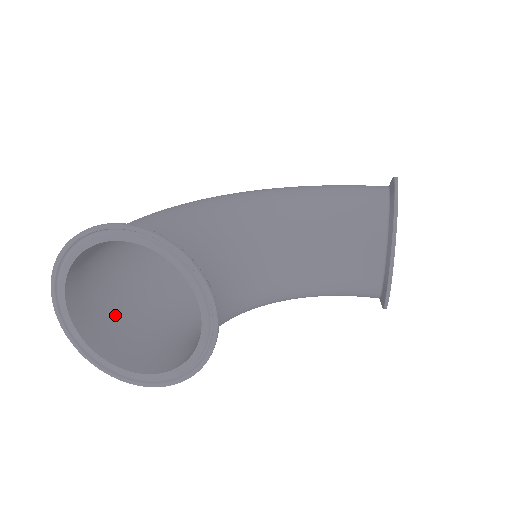
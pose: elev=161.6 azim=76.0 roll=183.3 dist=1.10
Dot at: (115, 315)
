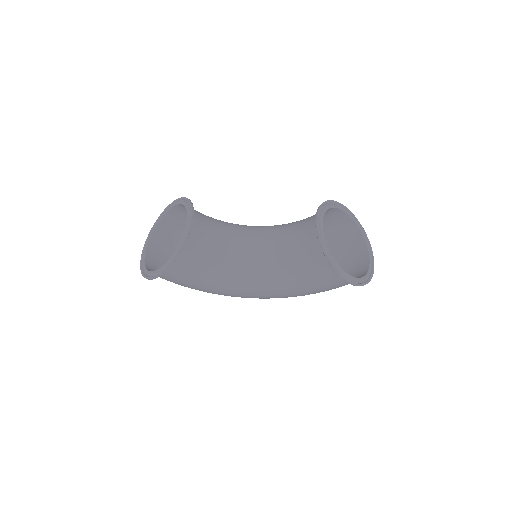
Dot at: occluded
